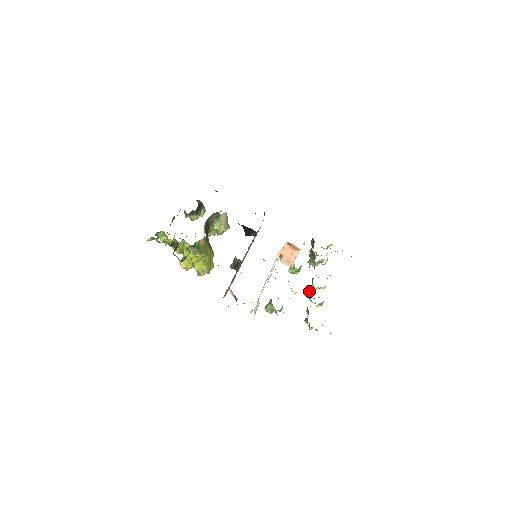
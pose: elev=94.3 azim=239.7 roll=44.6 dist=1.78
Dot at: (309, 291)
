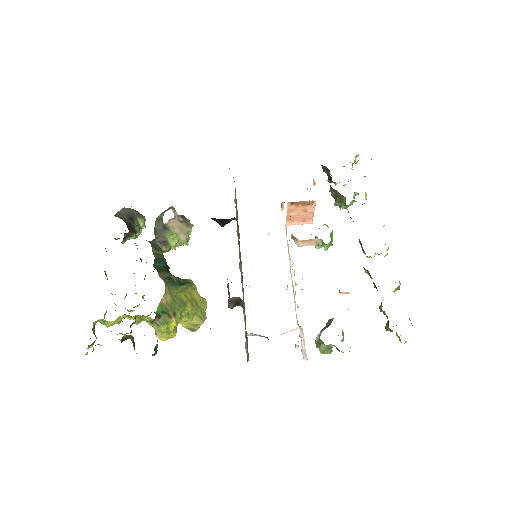
Dot at: (366, 271)
